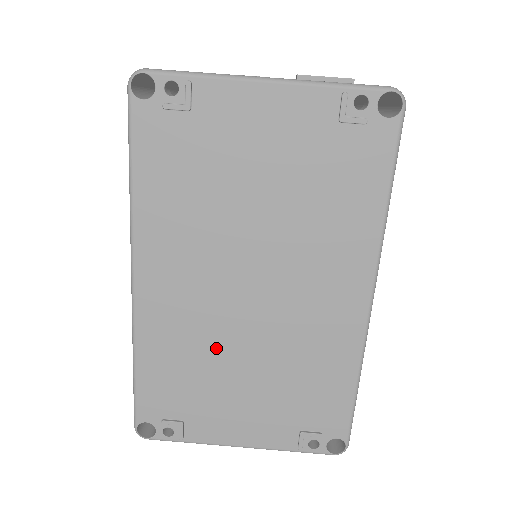
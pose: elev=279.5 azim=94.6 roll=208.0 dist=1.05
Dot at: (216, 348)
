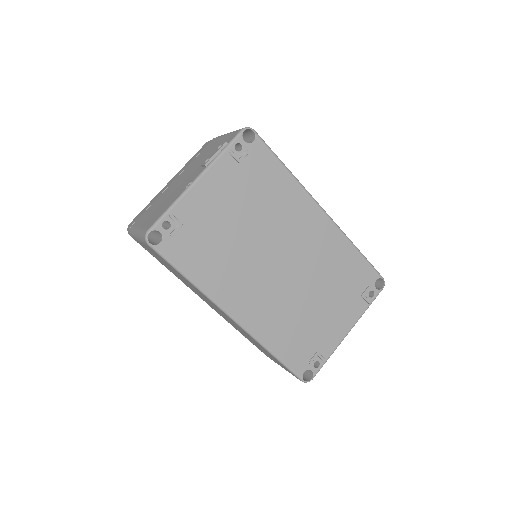
Dot at: (294, 304)
